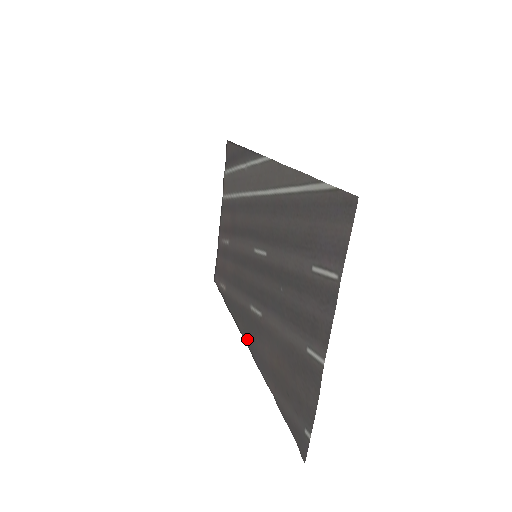
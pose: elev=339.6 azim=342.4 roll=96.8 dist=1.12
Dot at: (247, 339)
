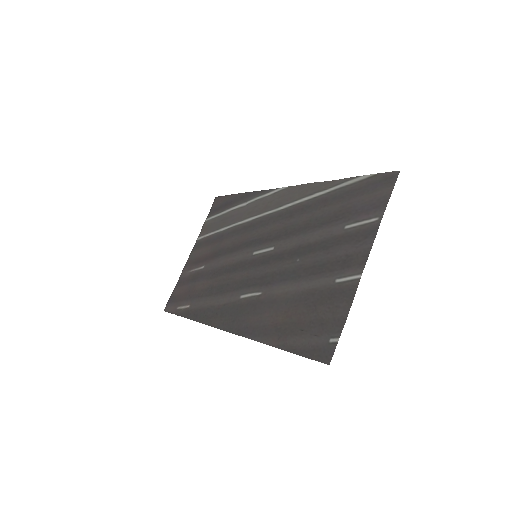
Dot at: (229, 327)
